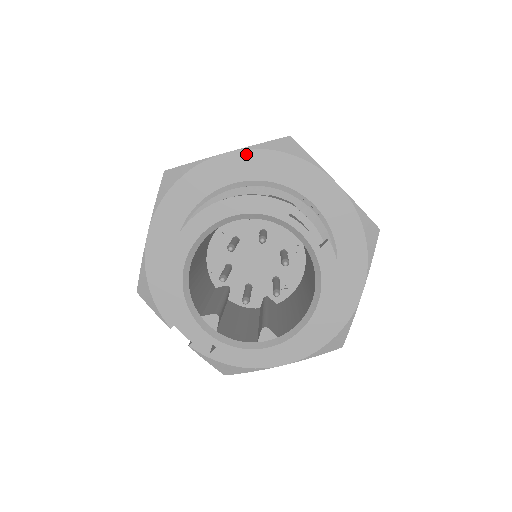
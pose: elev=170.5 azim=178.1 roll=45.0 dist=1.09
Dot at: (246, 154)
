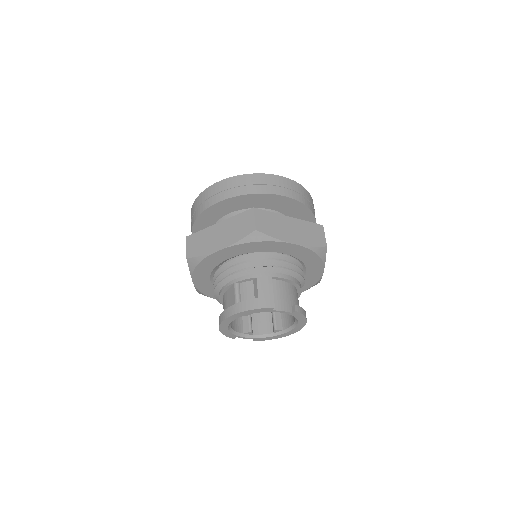
Dot at: (233, 248)
